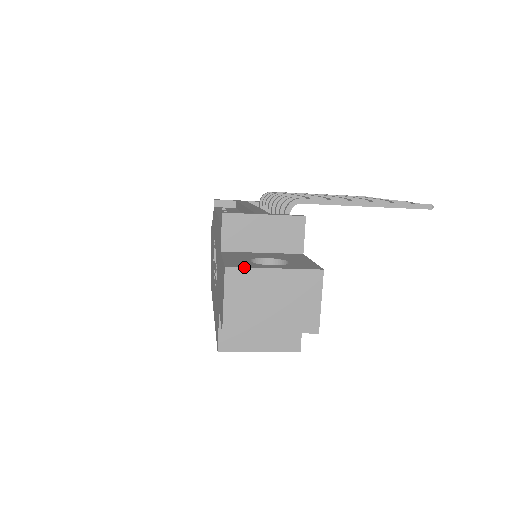
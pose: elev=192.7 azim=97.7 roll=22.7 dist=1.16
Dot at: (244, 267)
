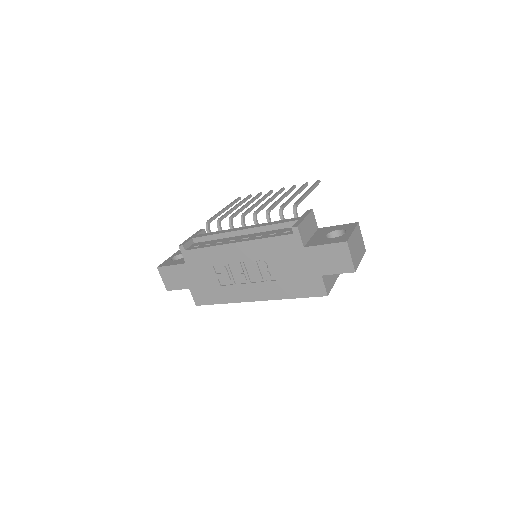
Dot at: (349, 237)
